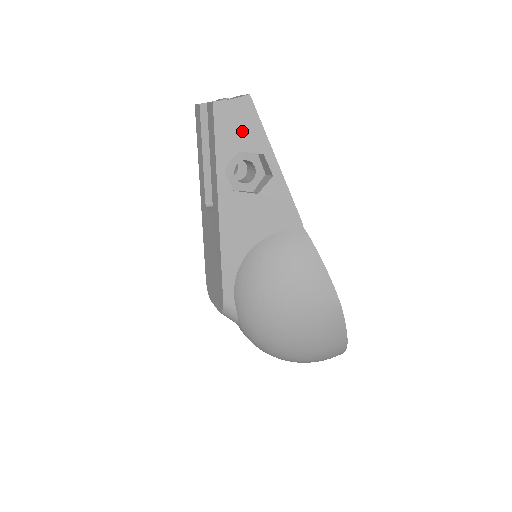
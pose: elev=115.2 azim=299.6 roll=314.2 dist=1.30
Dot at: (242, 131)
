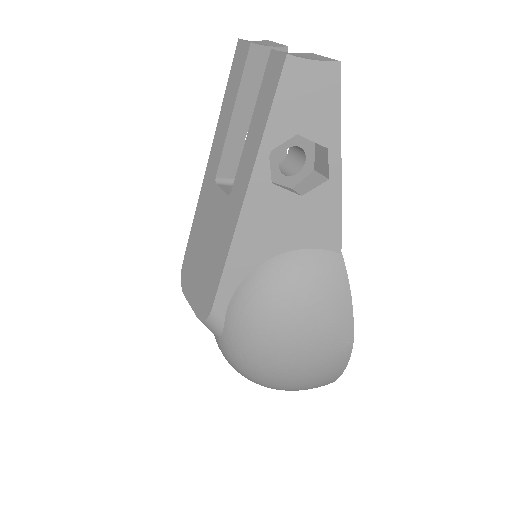
Dot at: (311, 109)
